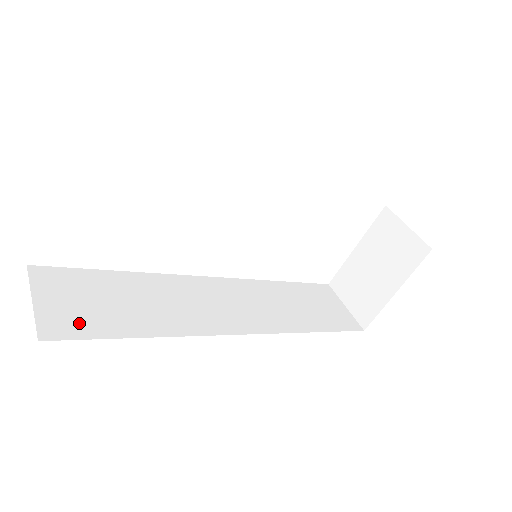
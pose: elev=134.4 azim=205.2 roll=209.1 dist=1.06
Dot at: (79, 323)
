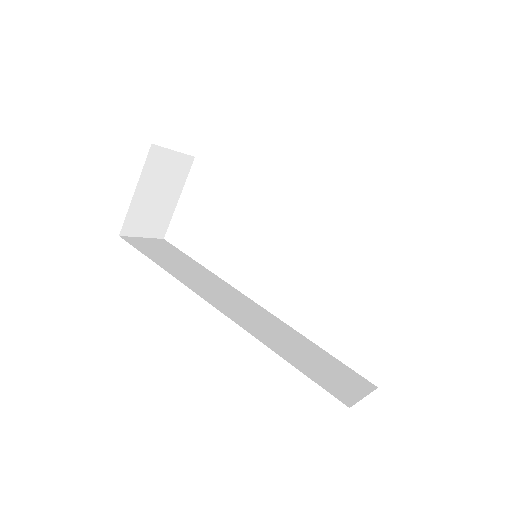
Dot at: (143, 247)
